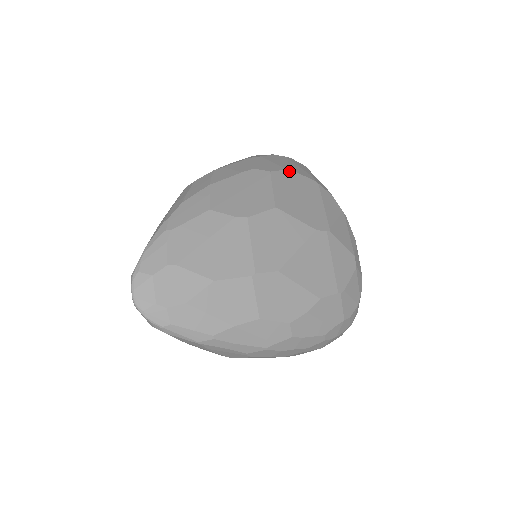
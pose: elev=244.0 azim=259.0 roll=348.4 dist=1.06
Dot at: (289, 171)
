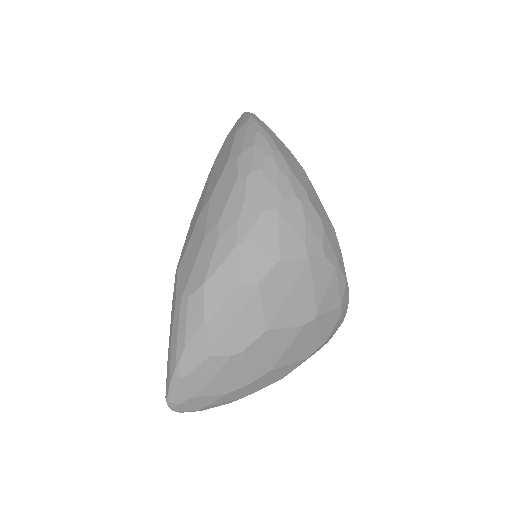
Dot at: (278, 265)
